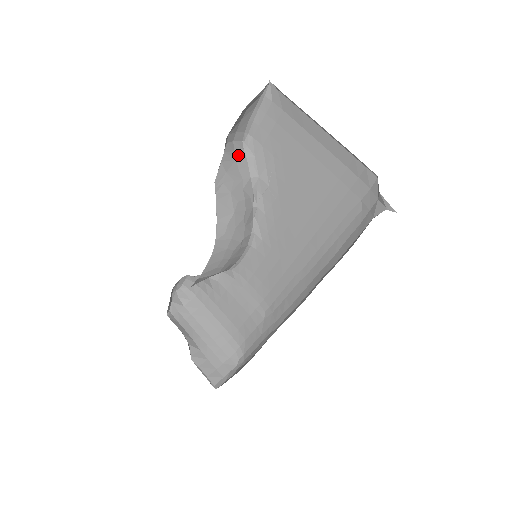
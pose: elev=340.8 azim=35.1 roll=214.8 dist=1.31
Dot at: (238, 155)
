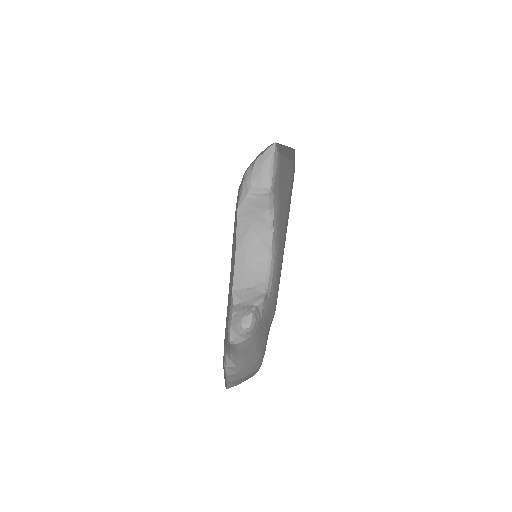
Dot at: (263, 196)
